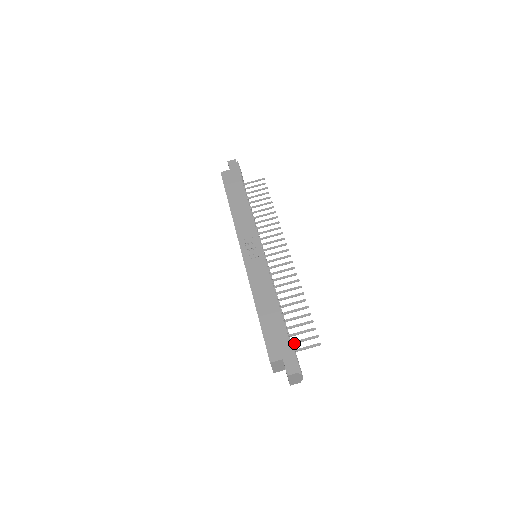
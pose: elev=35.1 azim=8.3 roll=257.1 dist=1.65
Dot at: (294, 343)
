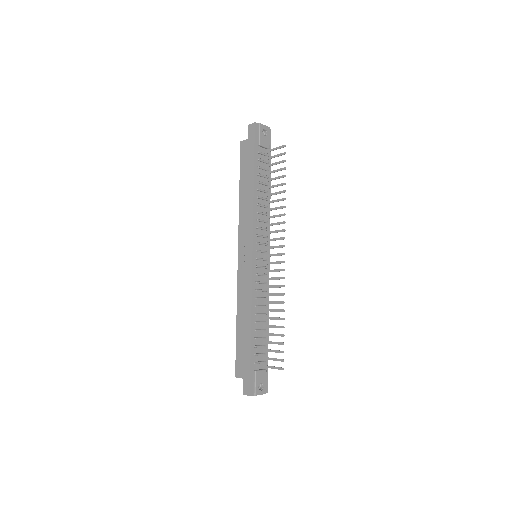
Dot at: (266, 359)
